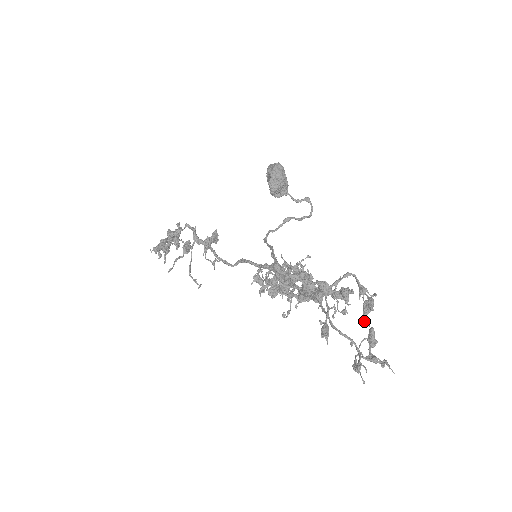
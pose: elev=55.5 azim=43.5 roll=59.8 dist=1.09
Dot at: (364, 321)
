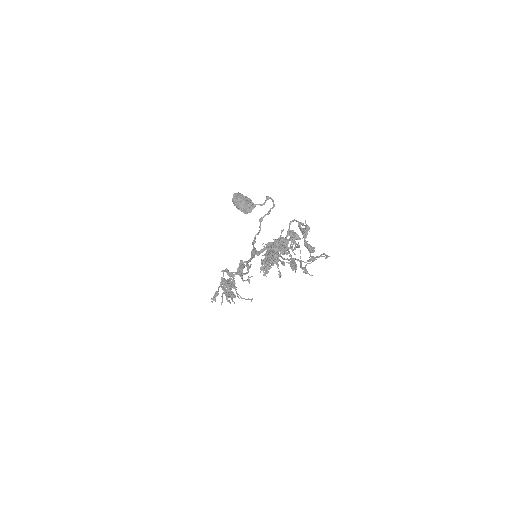
Dot at: occluded
